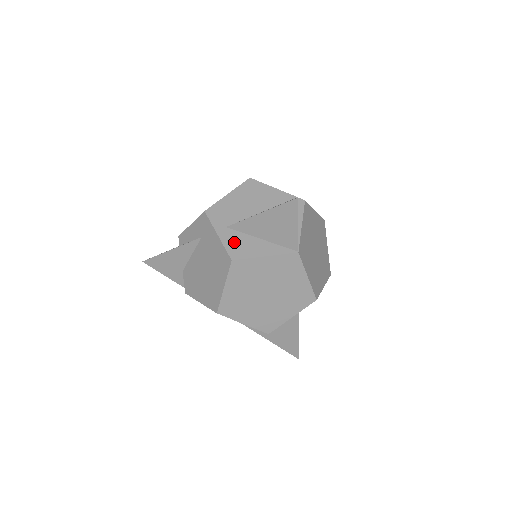
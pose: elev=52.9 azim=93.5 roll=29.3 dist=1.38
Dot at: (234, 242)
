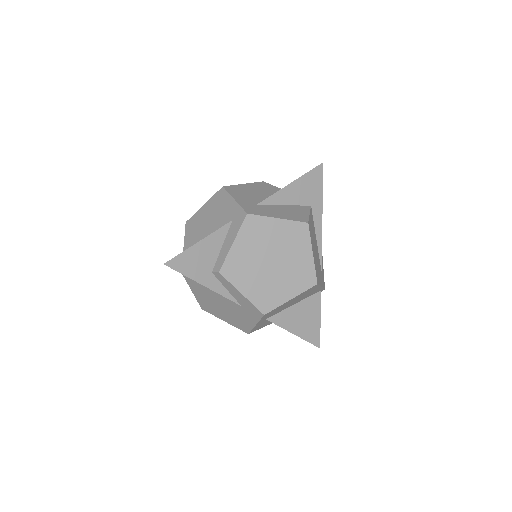
Dot at: (260, 325)
